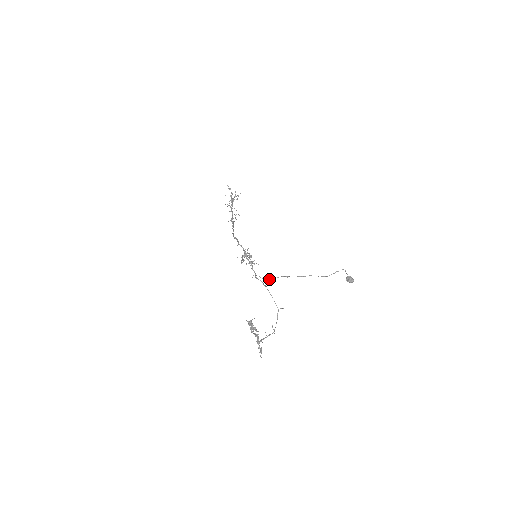
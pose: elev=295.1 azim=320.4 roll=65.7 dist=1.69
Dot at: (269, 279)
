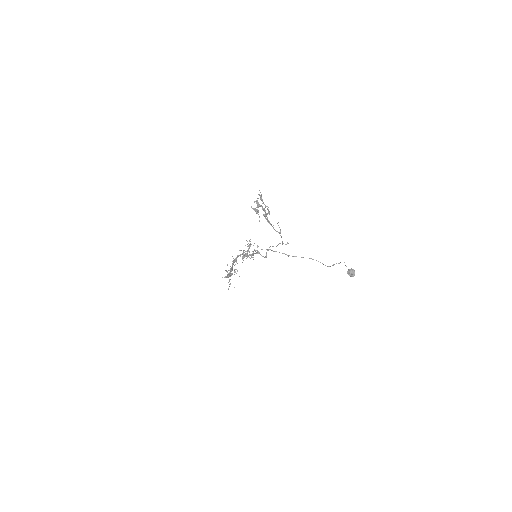
Dot at: occluded
